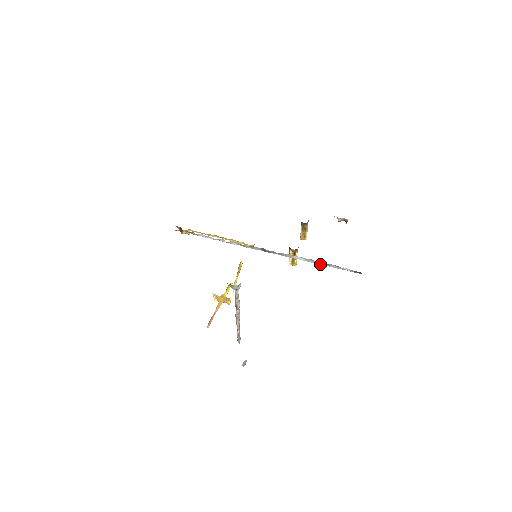
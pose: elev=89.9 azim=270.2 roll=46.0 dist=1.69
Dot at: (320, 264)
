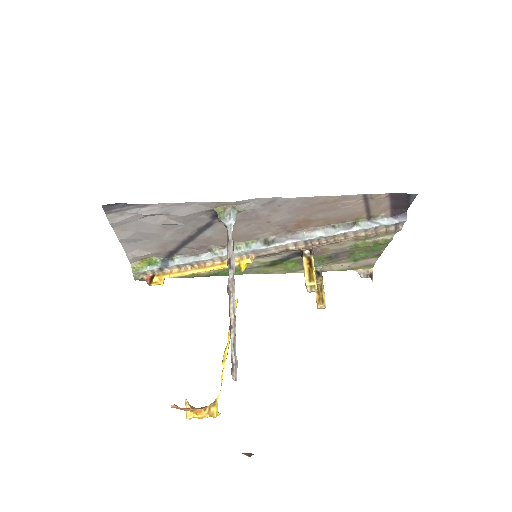
Dot at: (346, 231)
